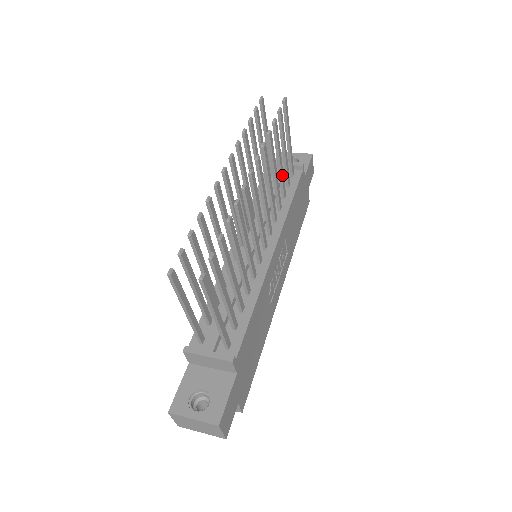
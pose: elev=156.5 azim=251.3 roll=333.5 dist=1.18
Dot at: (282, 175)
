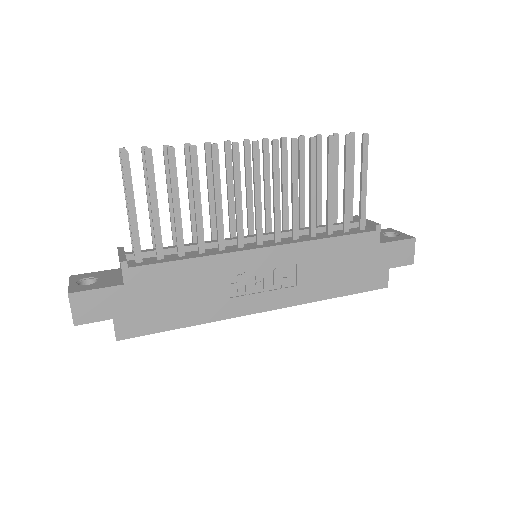
Dot at: (330, 204)
